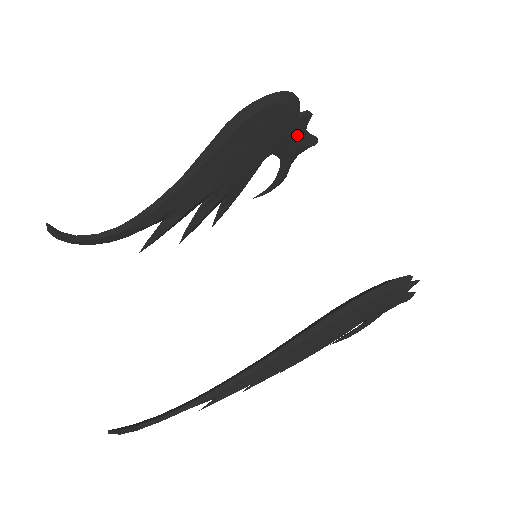
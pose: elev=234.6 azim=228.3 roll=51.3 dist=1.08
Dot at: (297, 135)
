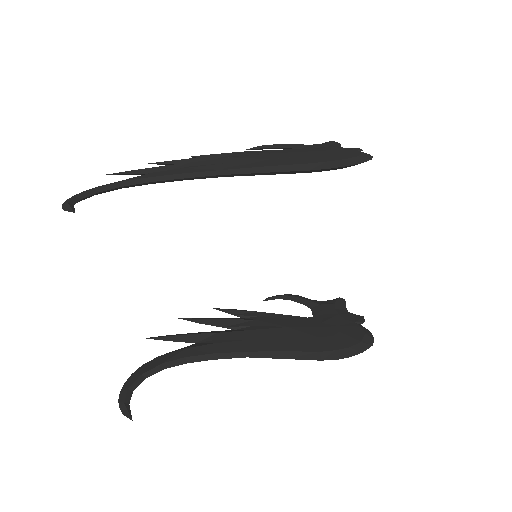
Dot at: occluded
